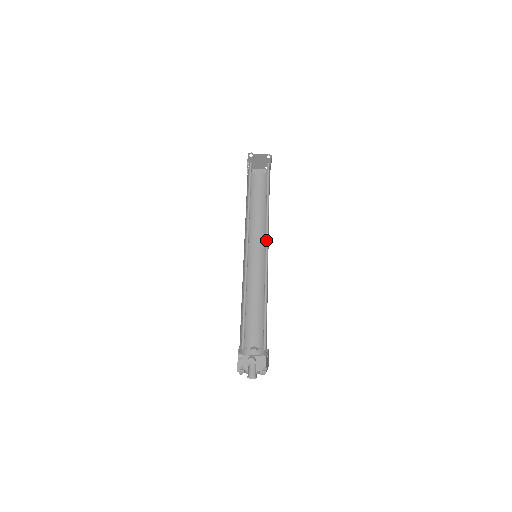
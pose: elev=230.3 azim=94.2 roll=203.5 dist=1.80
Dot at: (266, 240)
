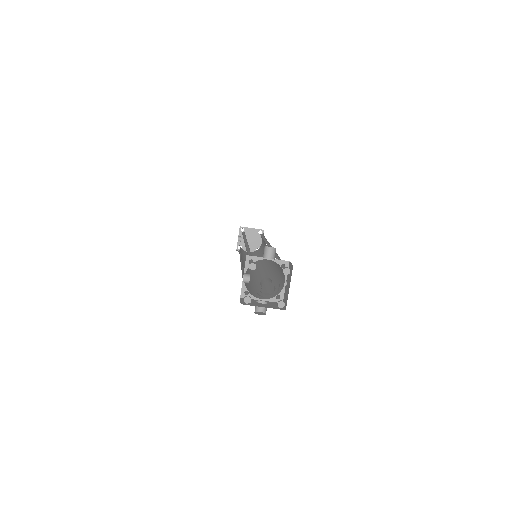
Dot at: (267, 245)
